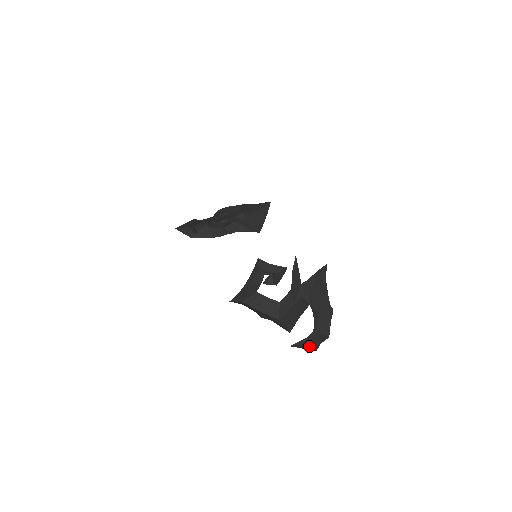
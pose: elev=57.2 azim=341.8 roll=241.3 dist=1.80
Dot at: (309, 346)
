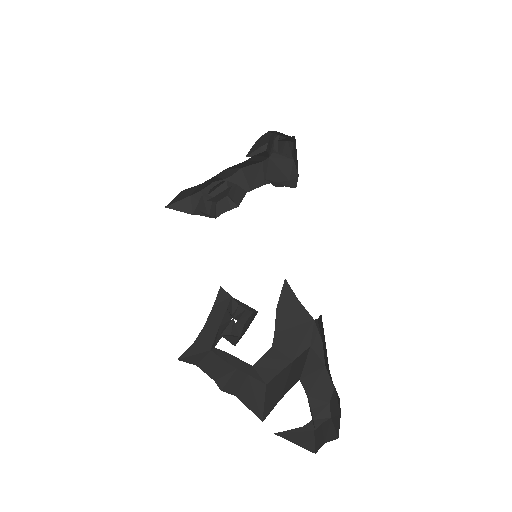
Dot at: (309, 438)
